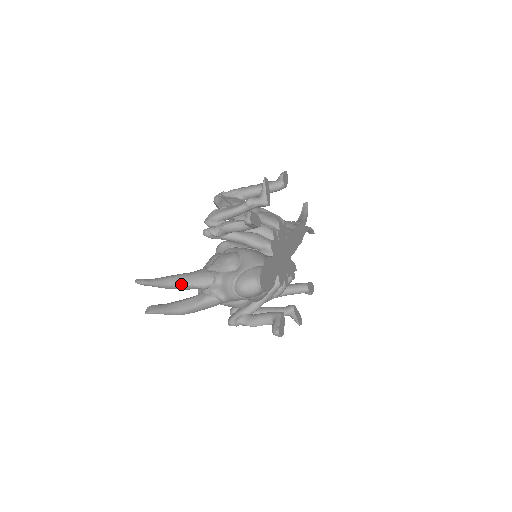
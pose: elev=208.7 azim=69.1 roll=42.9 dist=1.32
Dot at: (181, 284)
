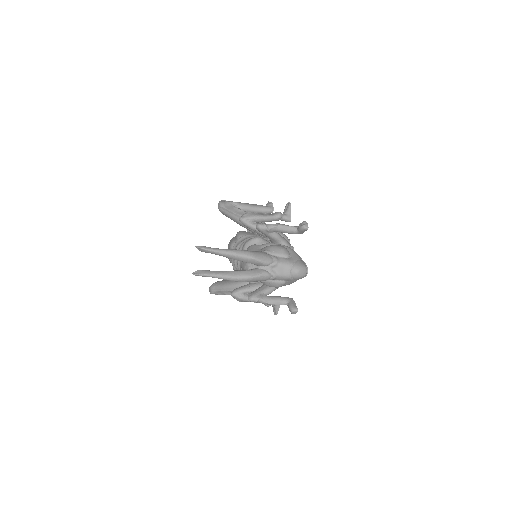
Dot at: (251, 257)
